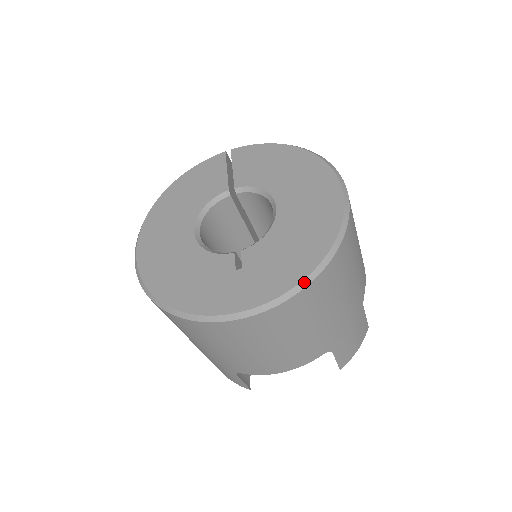
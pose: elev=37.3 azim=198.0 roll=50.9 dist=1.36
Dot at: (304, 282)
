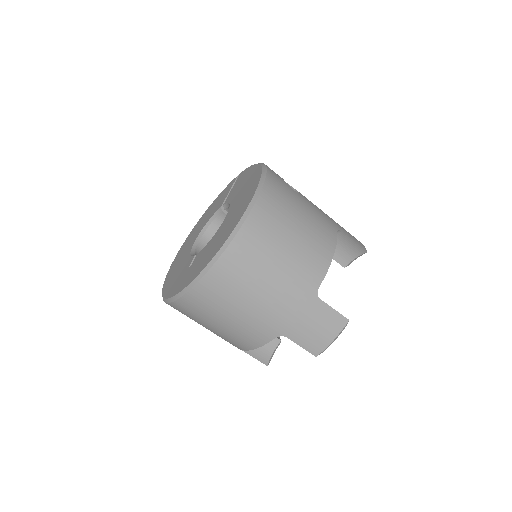
Dot at: (200, 275)
